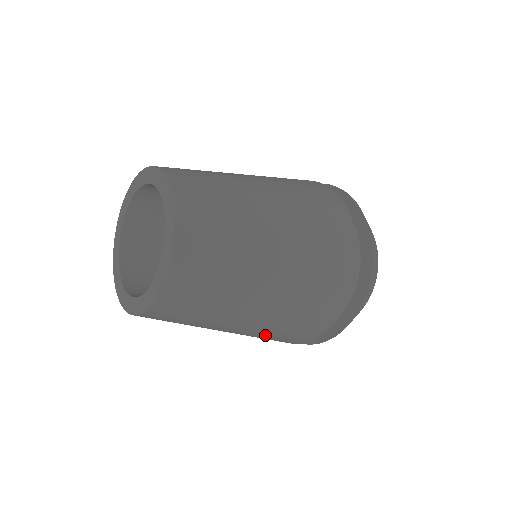
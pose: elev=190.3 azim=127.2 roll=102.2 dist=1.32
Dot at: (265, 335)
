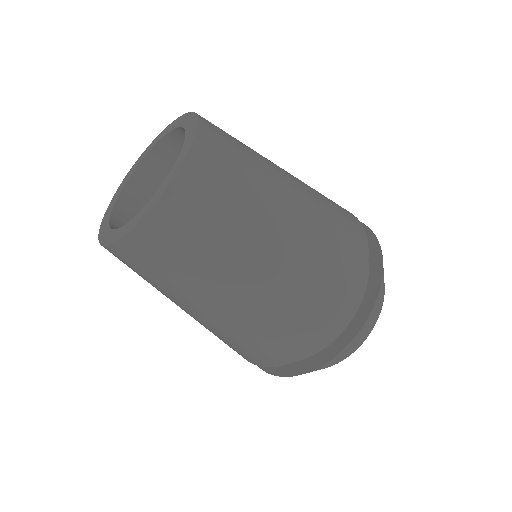
Dot at: (216, 334)
